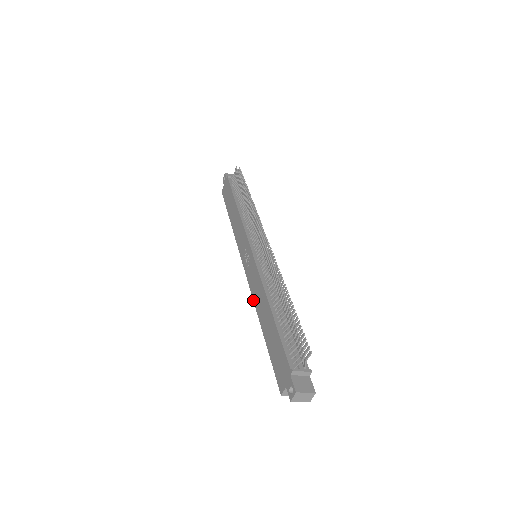
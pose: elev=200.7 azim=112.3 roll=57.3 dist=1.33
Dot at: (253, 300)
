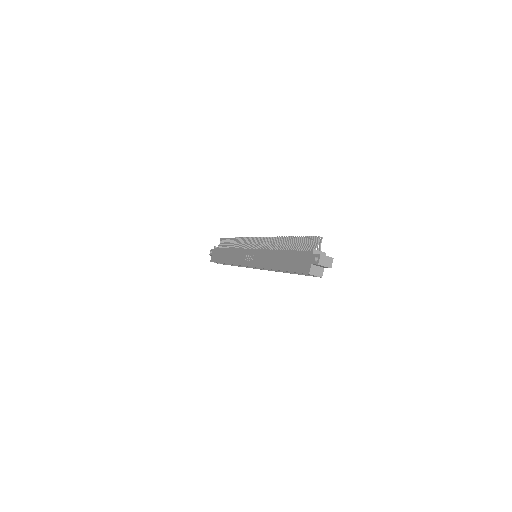
Dot at: (264, 268)
